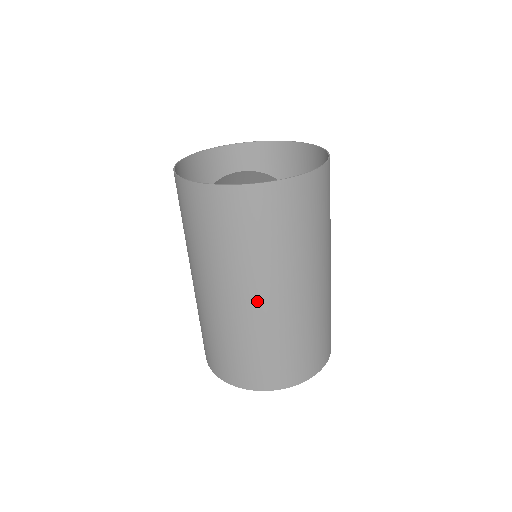
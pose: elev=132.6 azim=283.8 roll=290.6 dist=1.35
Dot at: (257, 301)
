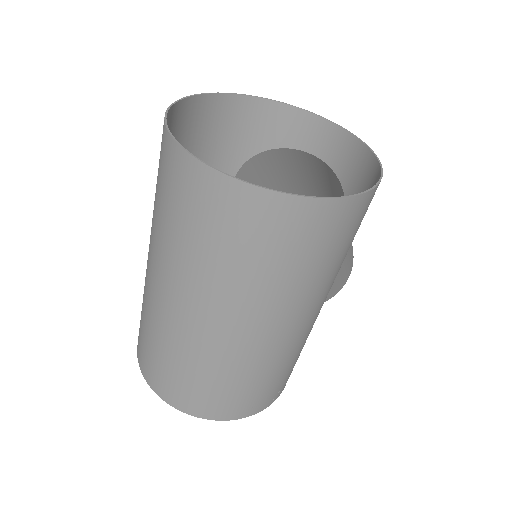
Dot at: (160, 288)
